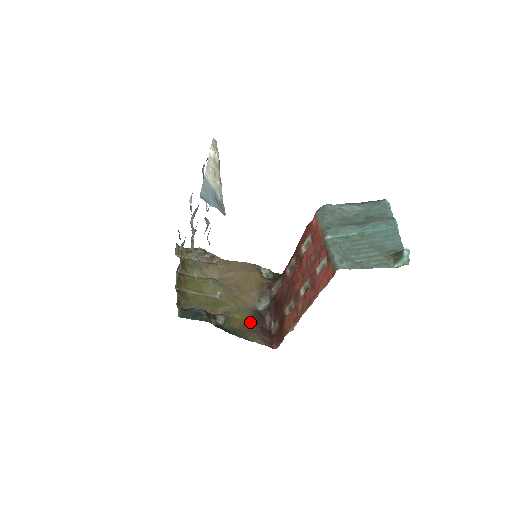
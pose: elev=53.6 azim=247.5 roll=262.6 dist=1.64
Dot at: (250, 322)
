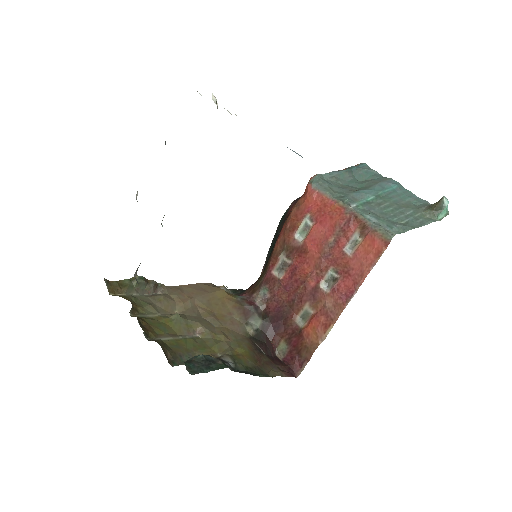
Dot at: (256, 353)
